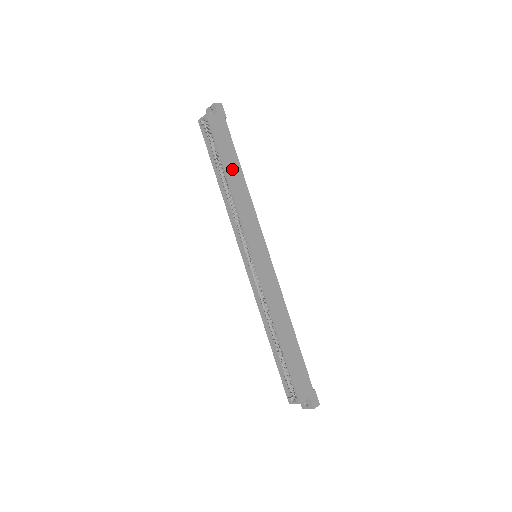
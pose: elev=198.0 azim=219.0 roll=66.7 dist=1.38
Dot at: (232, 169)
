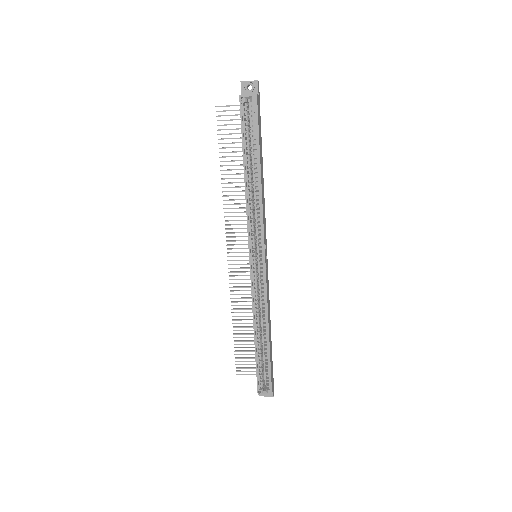
Dot at: (261, 163)
